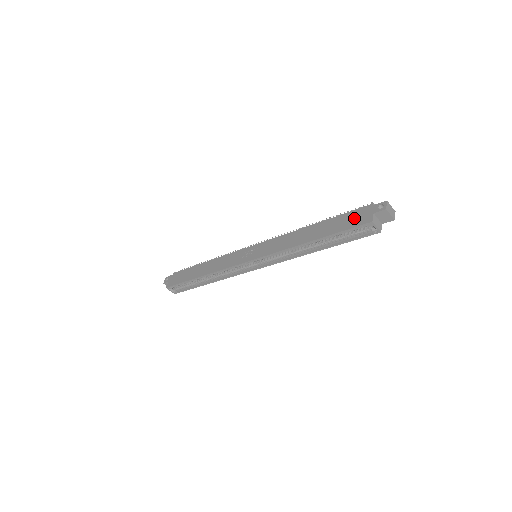
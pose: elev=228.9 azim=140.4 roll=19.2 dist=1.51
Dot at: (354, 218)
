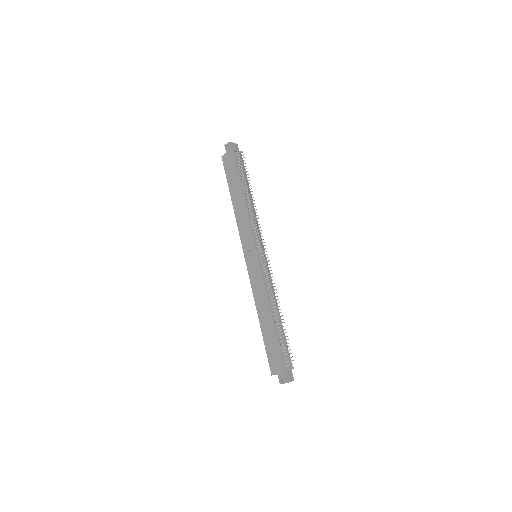
Dot at: (274, 358)
